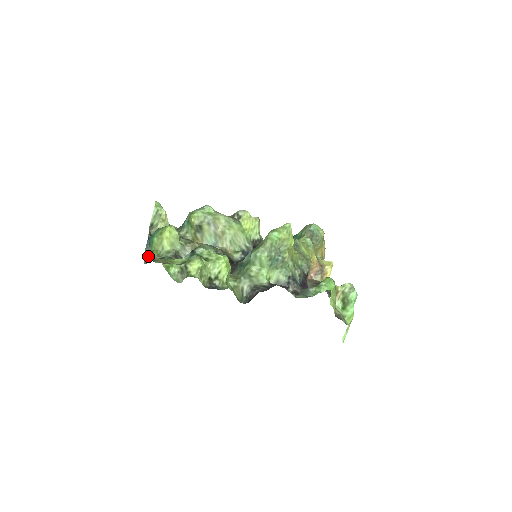
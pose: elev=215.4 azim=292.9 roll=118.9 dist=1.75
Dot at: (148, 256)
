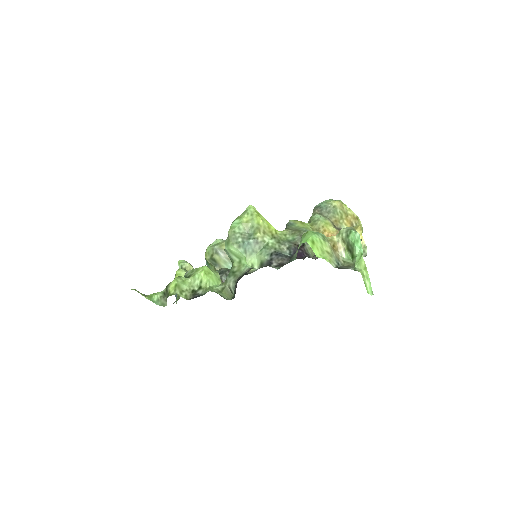
Dot at: occluded
